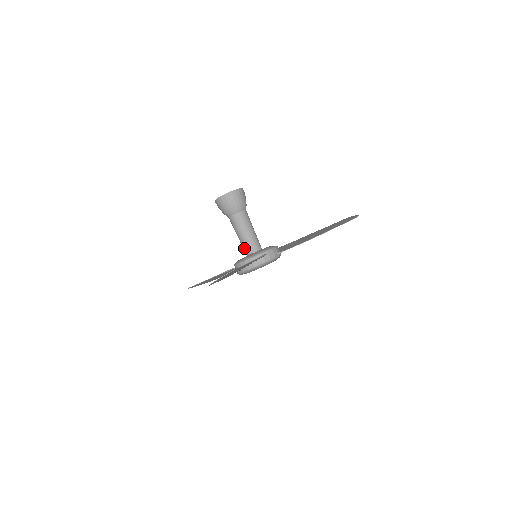
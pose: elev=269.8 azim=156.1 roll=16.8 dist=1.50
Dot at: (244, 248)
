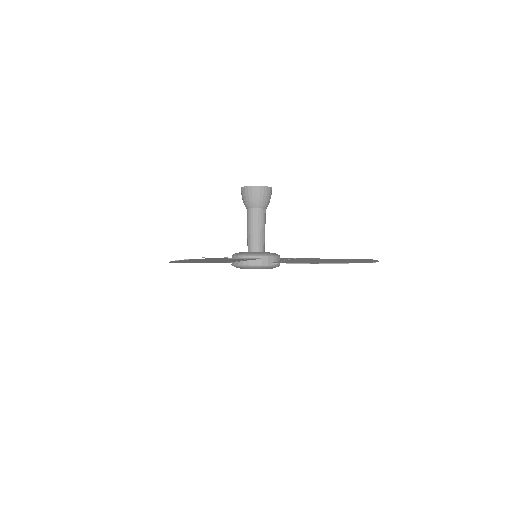
Dot at: (247, 244)
